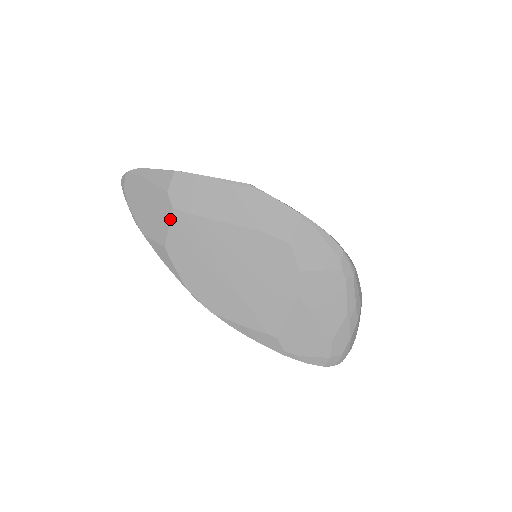
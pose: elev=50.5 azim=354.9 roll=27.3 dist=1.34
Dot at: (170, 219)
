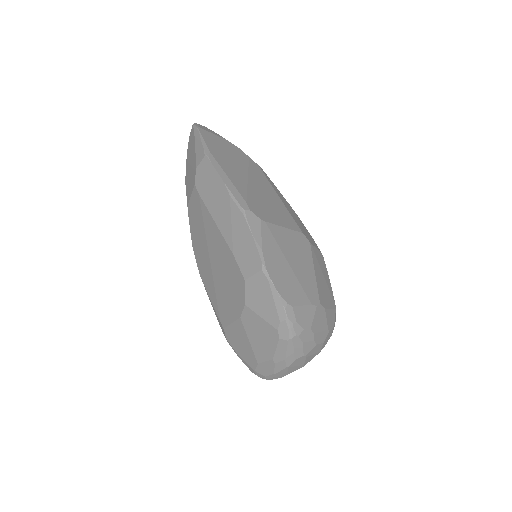
Dot at: (192, 190)
